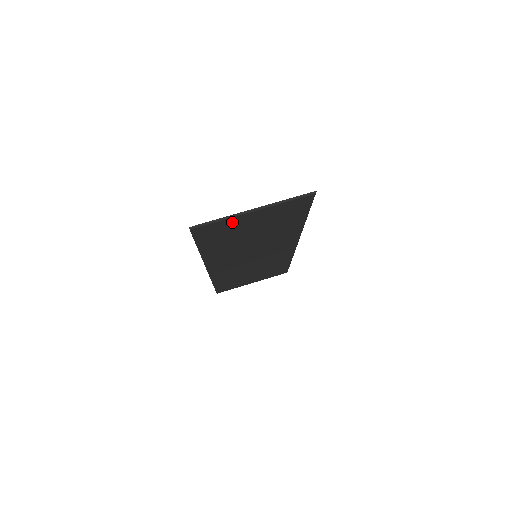
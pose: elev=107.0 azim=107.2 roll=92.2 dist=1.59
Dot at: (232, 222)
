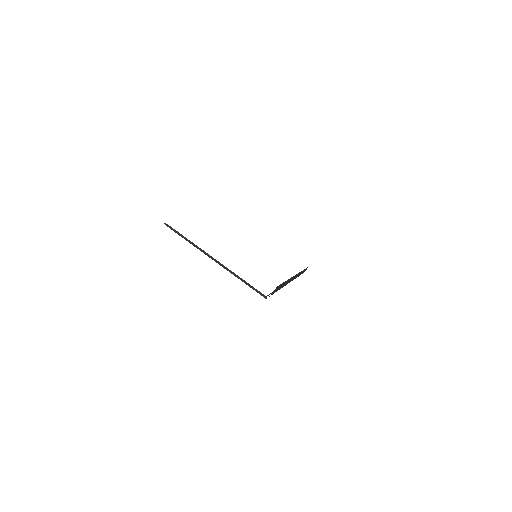
Dot at: occluded
